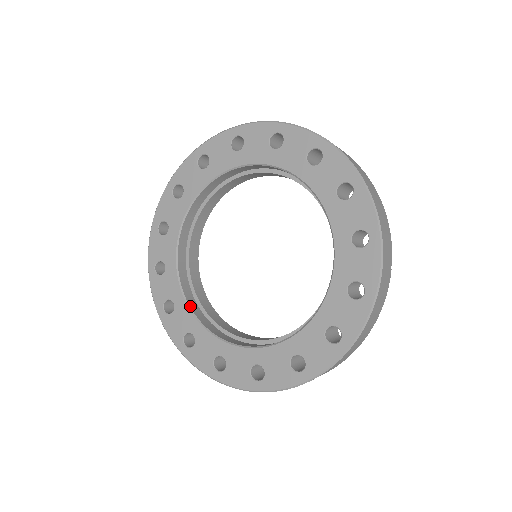
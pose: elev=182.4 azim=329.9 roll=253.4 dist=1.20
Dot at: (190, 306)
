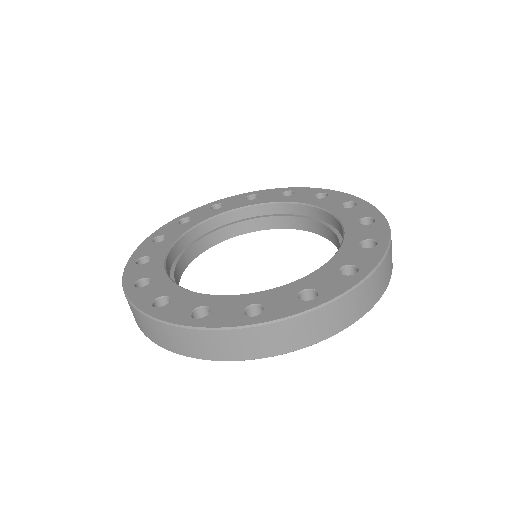
Dot at: (193, 292)
